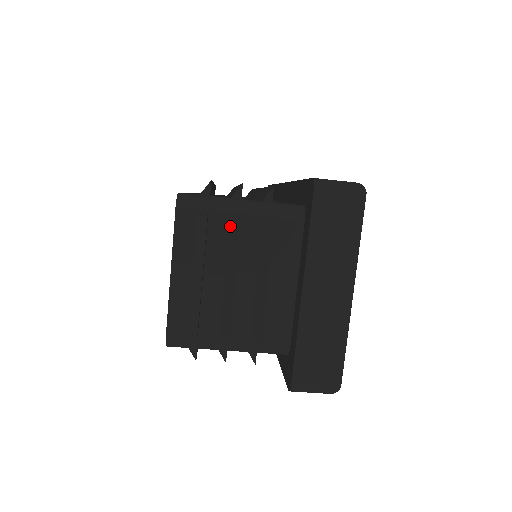
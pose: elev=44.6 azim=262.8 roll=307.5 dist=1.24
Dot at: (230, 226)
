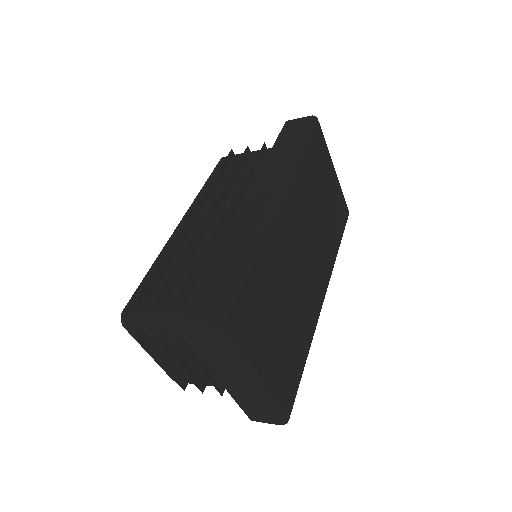
Dot at: occluded
